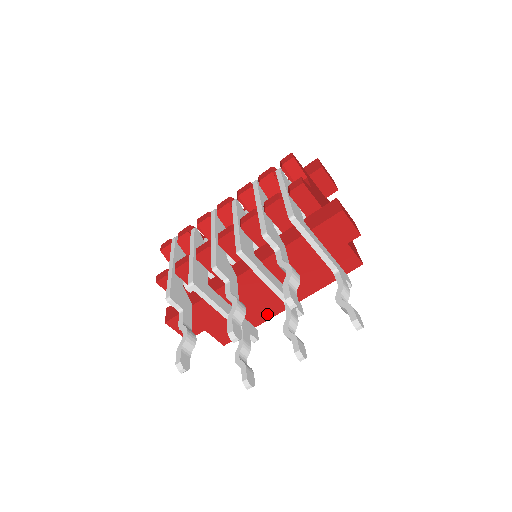
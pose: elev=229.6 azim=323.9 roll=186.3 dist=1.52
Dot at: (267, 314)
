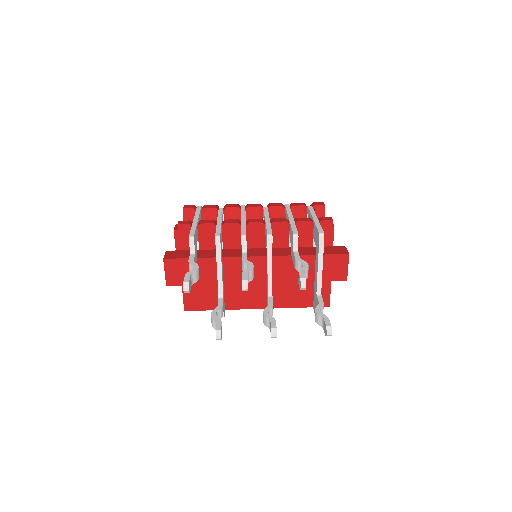
Dot at: (237, 304)
